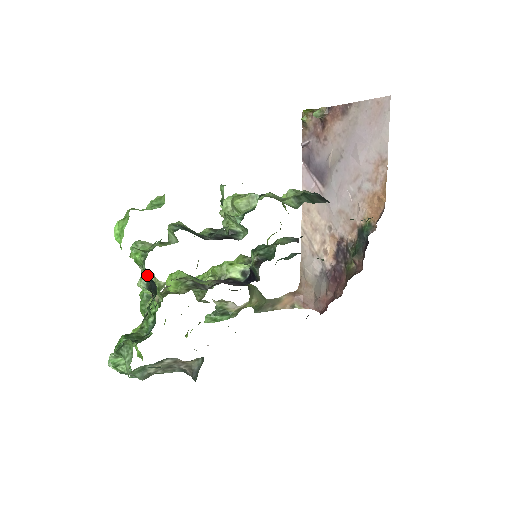
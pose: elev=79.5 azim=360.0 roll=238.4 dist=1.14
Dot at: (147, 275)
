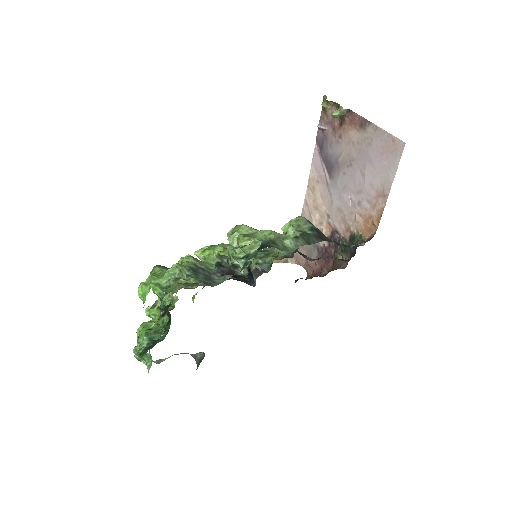
Dot at: occluded
